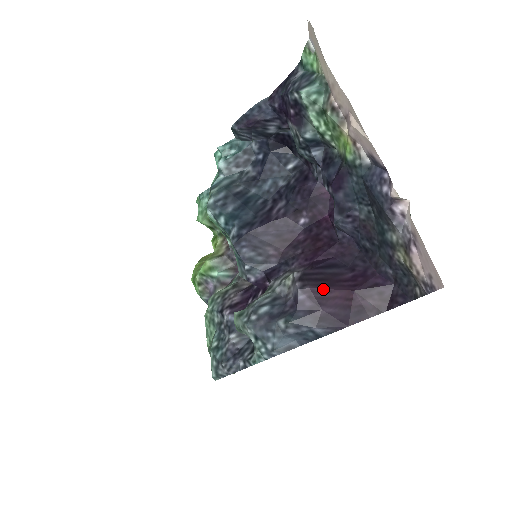
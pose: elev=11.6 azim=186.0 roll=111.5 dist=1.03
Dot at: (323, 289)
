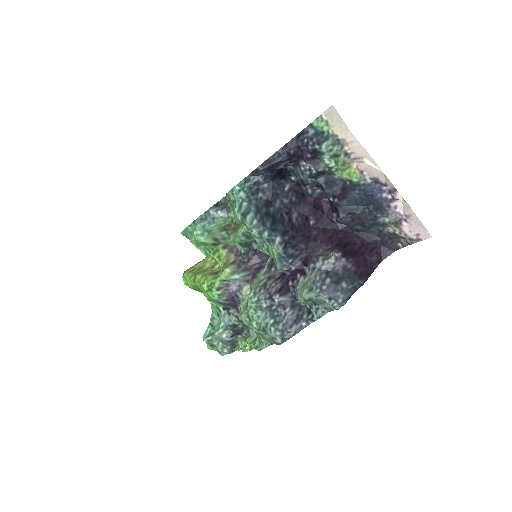
Dot at: (356, 258)
